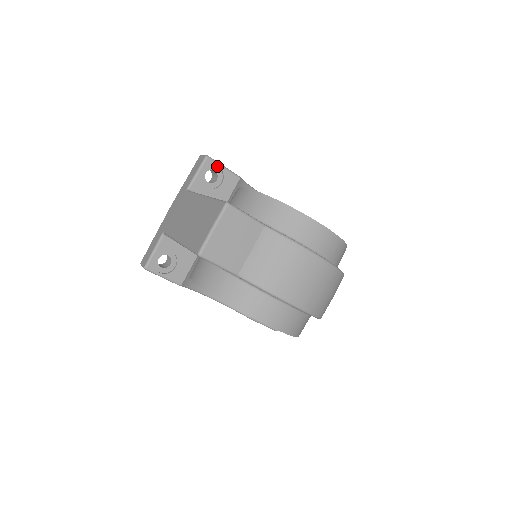
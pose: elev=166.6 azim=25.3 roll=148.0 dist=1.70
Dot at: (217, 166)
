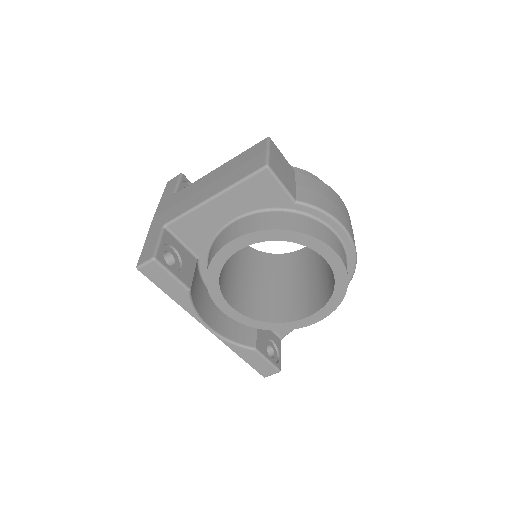
Dot at: occluded
